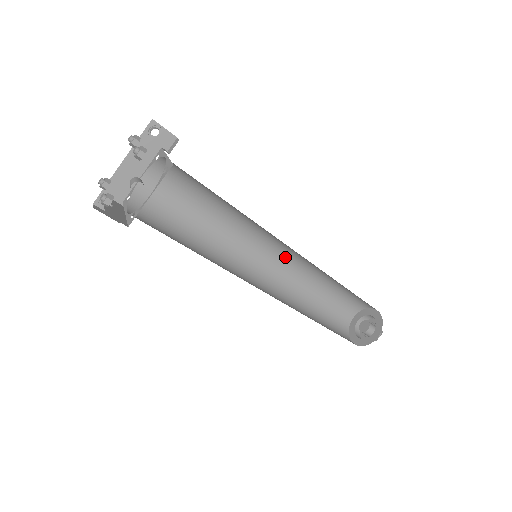
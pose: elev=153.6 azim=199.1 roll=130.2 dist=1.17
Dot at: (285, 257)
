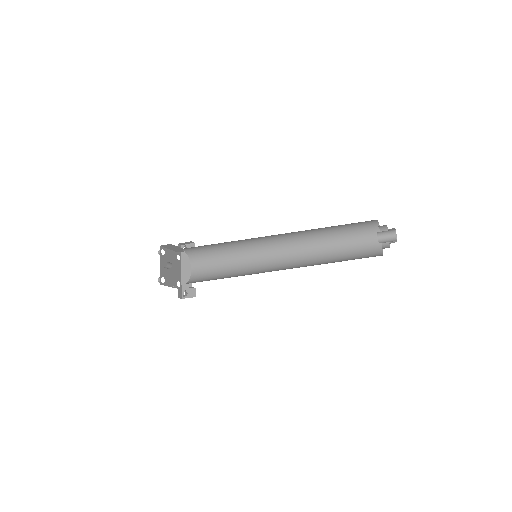
Dot at: (288, 247)
